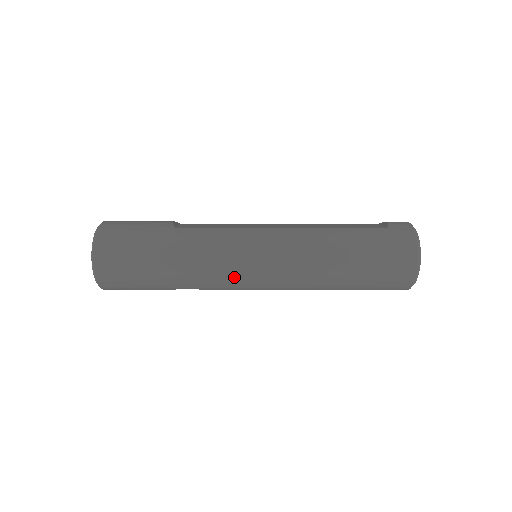
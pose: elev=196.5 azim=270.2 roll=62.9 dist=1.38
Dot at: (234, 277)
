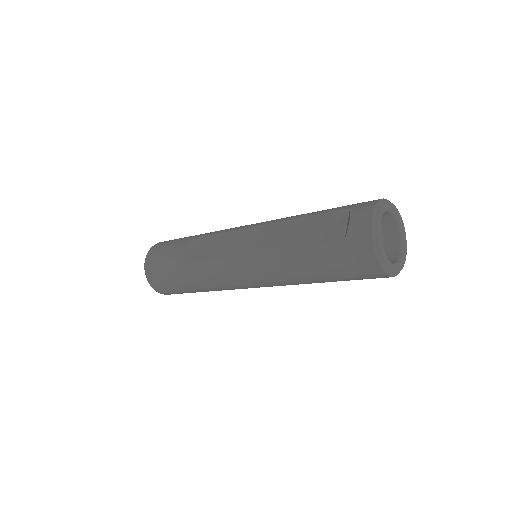
Dot at: occluded
